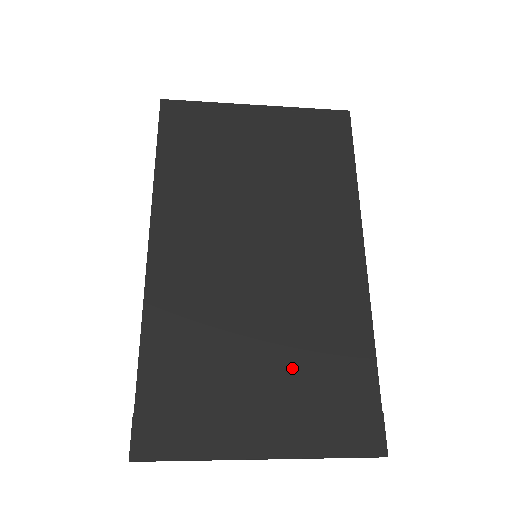
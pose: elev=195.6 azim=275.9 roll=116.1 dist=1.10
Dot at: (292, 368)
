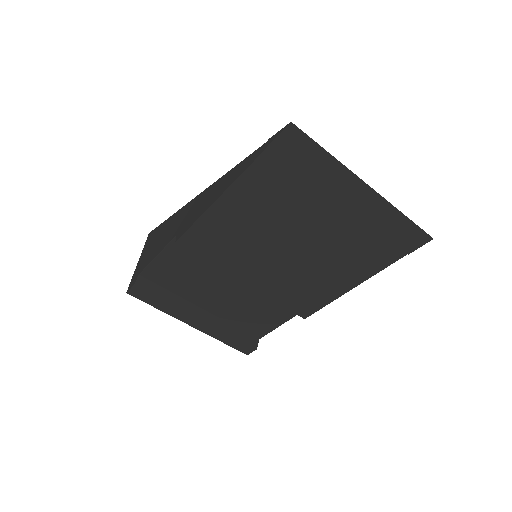
Dot at: occluded
